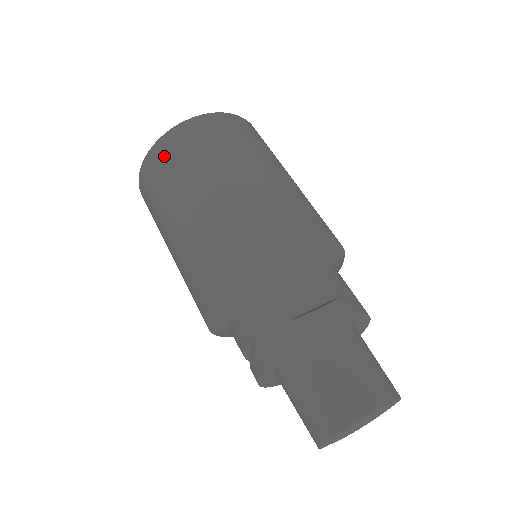
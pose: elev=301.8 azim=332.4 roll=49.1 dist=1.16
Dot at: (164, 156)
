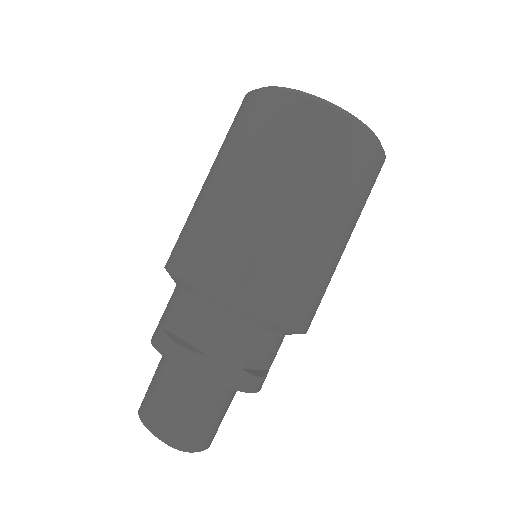
Dot at: (238, 114)
